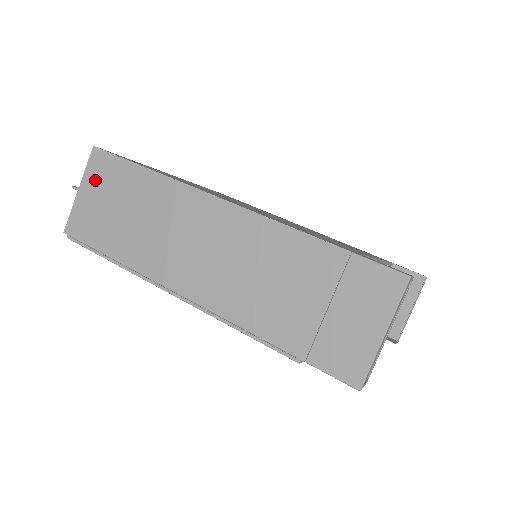
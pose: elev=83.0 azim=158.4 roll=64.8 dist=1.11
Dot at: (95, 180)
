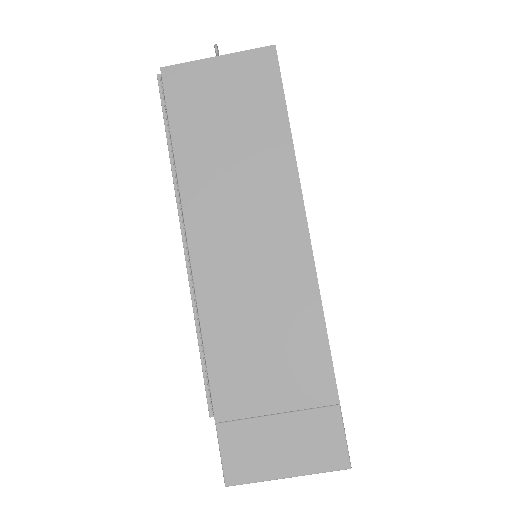
Dot at: (241, 73)
